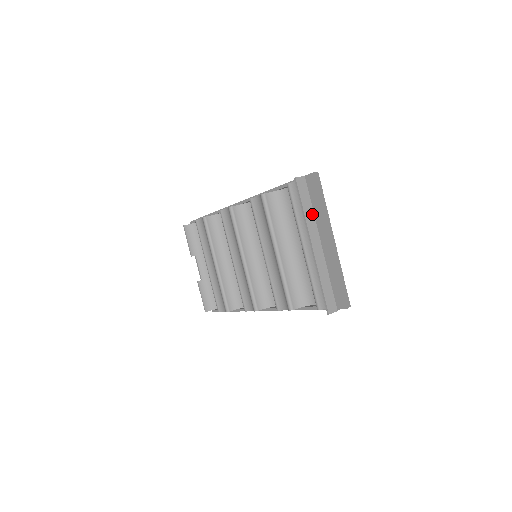
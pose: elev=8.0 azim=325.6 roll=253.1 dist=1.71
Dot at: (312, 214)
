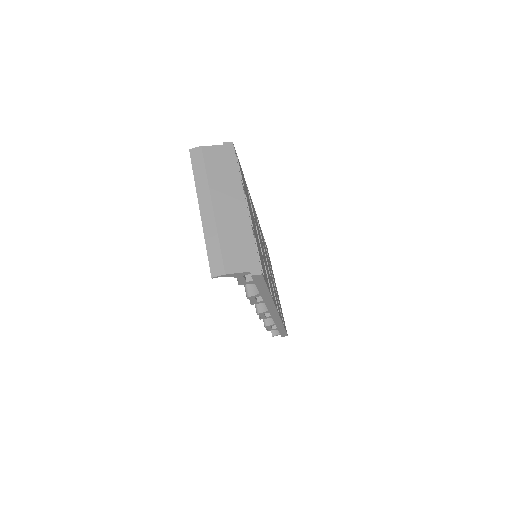
Dot at: (205, 179)
